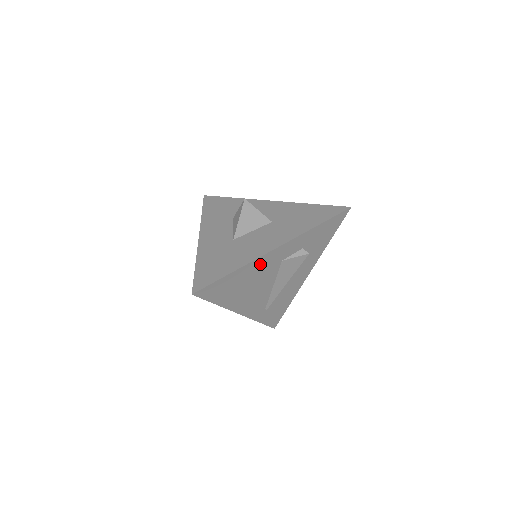
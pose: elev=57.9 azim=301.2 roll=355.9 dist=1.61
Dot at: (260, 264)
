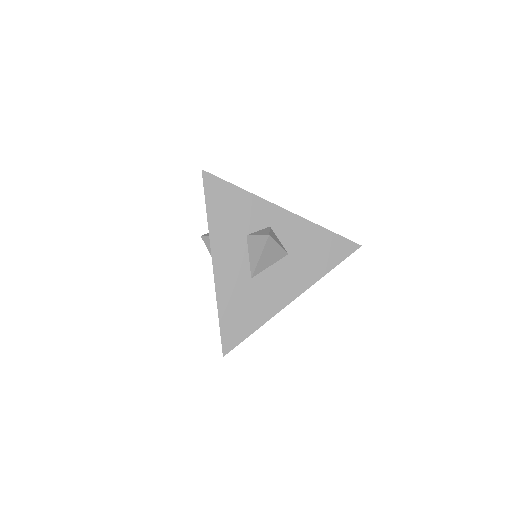
Dot at: occluded
